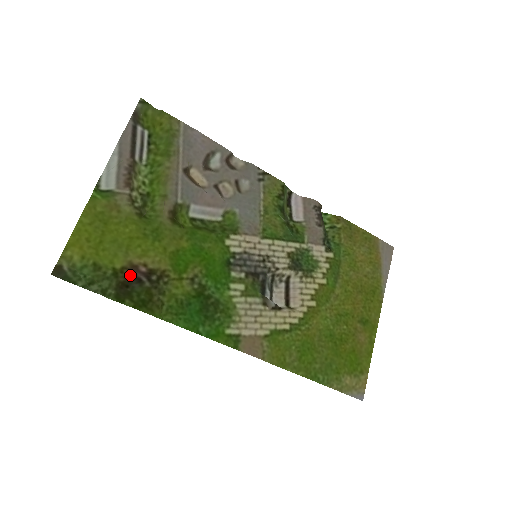
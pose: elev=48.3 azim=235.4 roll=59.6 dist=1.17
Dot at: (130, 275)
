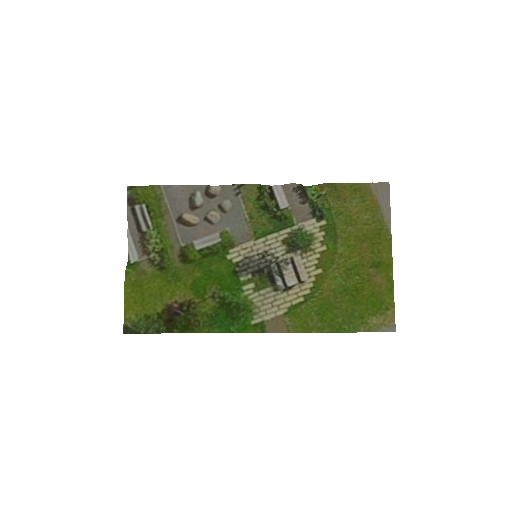
Dot at: (170, 313)
